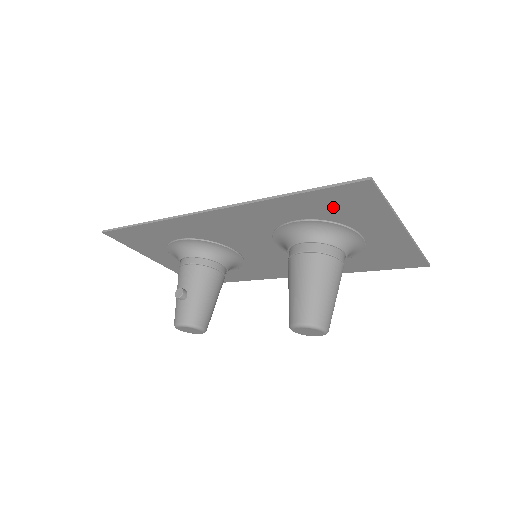
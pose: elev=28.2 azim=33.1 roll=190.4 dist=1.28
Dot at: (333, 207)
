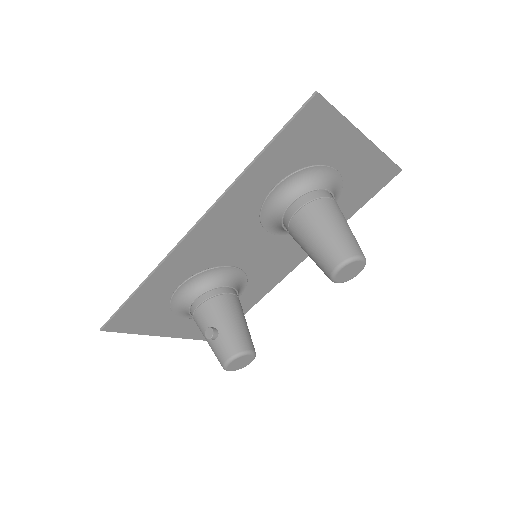
Dot at: (299, 149)
